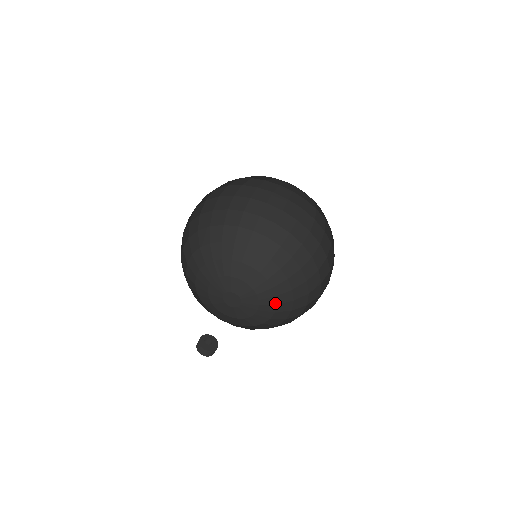
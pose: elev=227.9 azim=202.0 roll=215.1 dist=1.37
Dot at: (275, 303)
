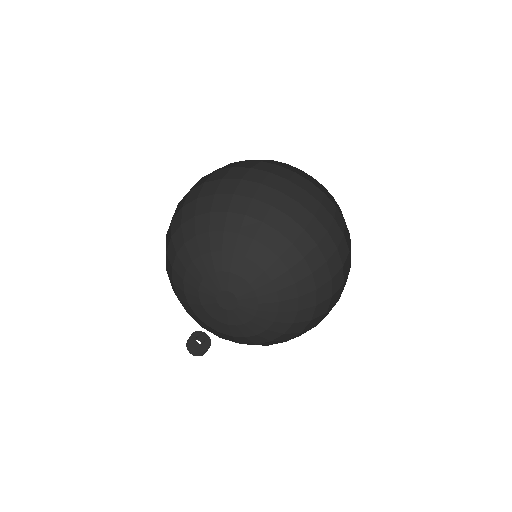
Dot at: (273, 320)
